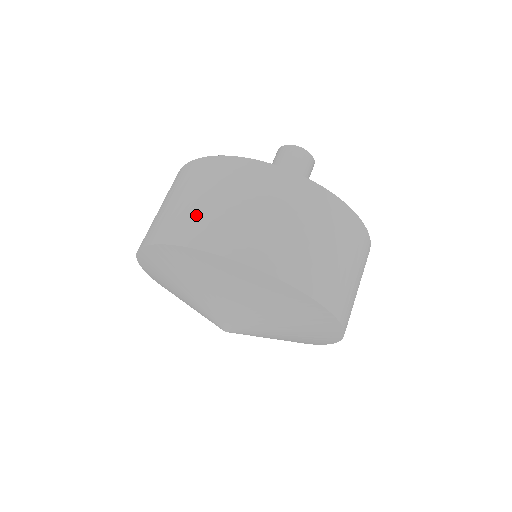
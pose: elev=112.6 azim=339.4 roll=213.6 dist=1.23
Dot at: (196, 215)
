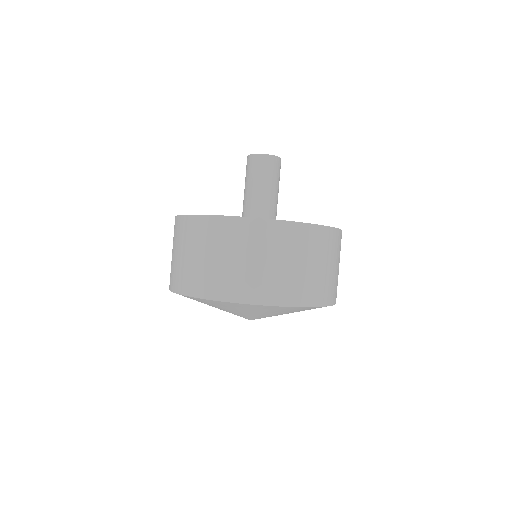
Dot at: (282, 279)
